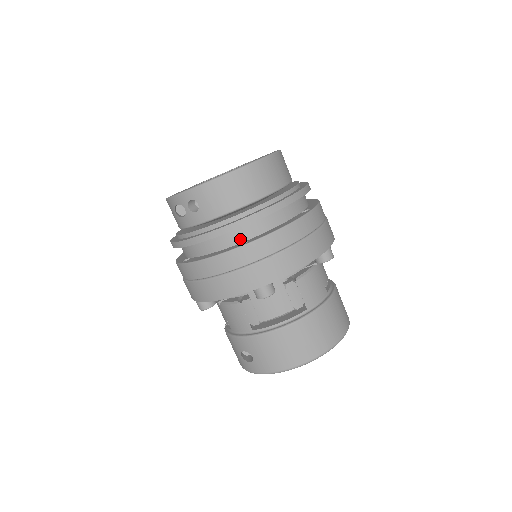
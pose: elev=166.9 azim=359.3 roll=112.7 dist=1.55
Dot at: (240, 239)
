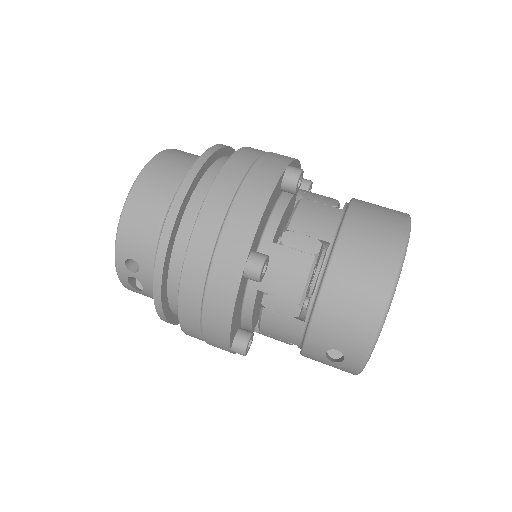
Dot at: occluded
